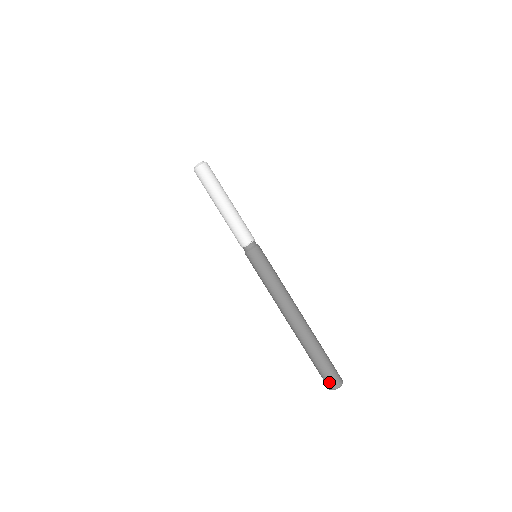
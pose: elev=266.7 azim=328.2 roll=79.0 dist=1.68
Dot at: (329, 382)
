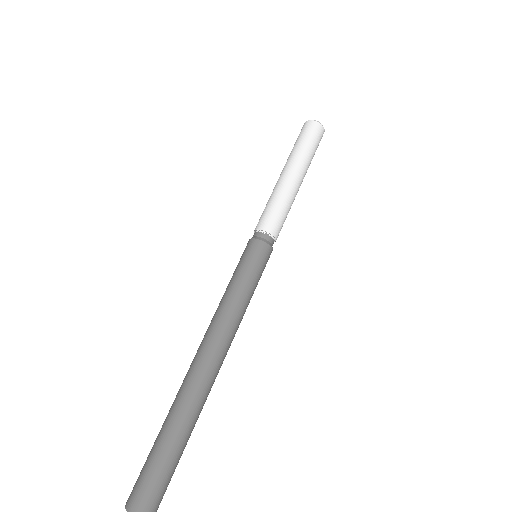
Dot at: (136, 491)
